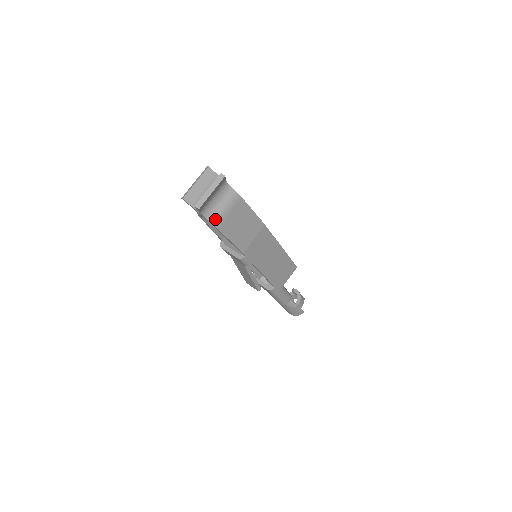
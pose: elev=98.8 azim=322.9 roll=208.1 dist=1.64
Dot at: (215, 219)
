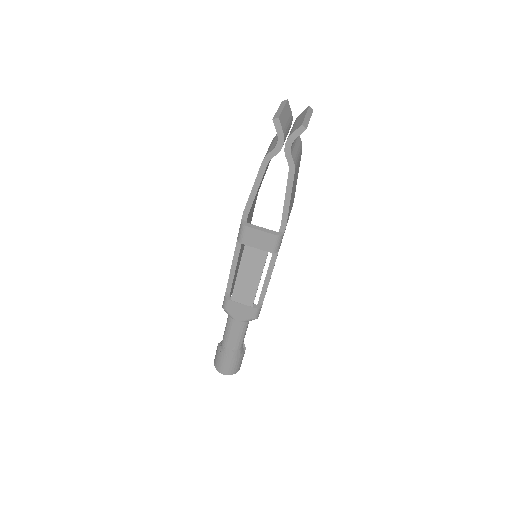
Dot at: (295, 160)
